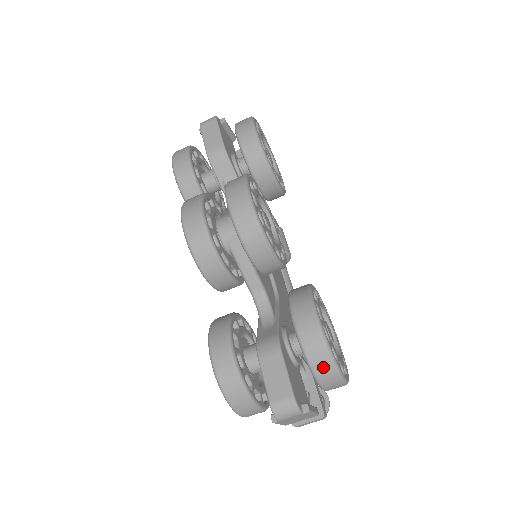
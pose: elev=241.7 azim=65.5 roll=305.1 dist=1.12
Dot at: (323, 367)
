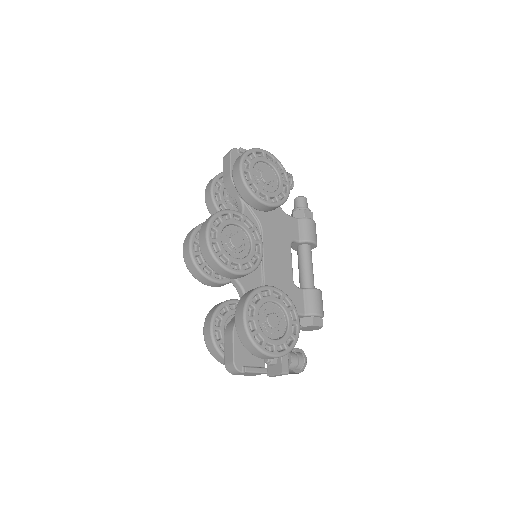
Dot at: (249, 347)
